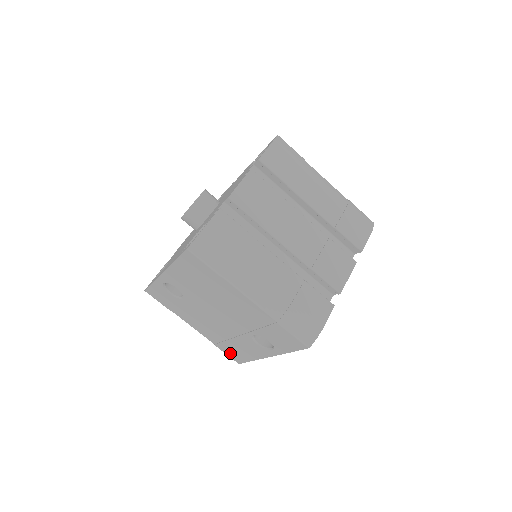
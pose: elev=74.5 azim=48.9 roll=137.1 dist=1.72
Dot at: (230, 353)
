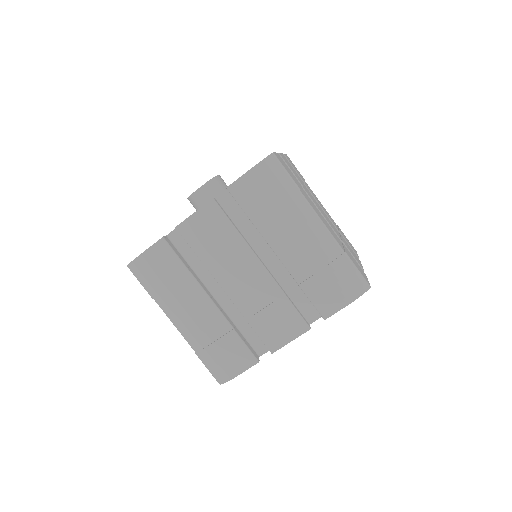
Dot at: occluded
